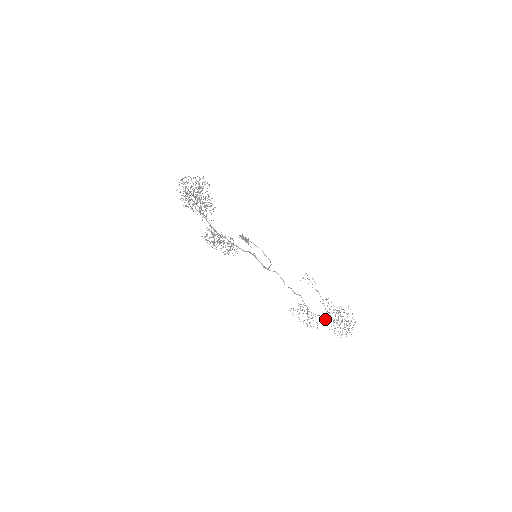
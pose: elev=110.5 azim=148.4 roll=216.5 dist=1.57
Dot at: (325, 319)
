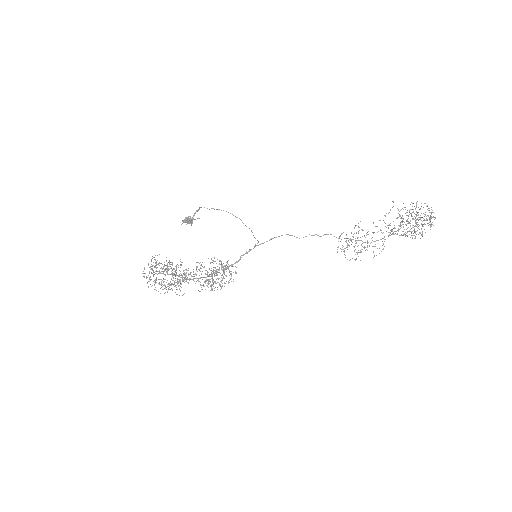
Dot at: (392, 231)
